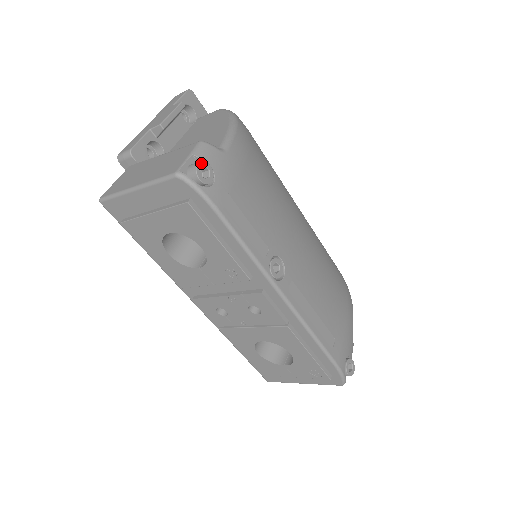
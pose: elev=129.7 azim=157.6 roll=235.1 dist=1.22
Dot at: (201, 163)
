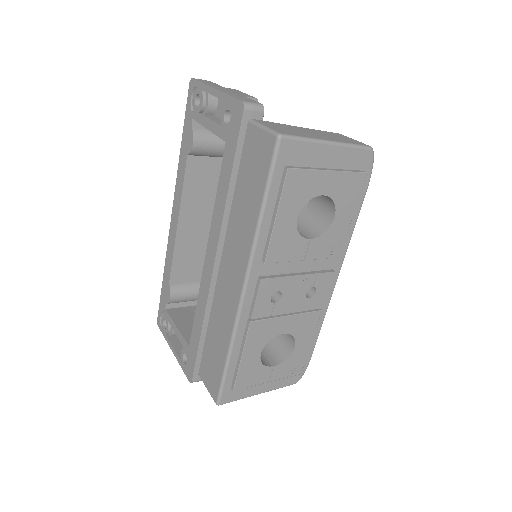
Dot at: occluded
